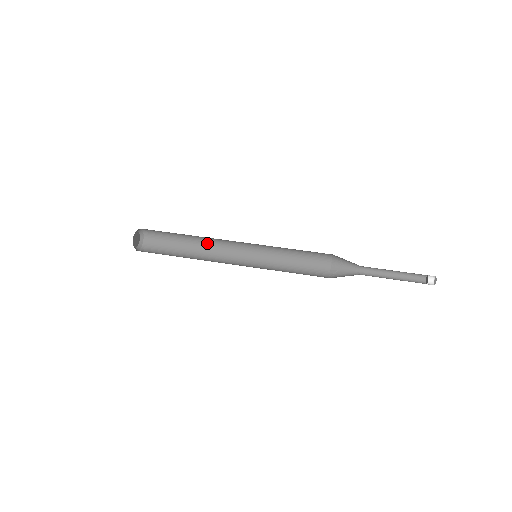
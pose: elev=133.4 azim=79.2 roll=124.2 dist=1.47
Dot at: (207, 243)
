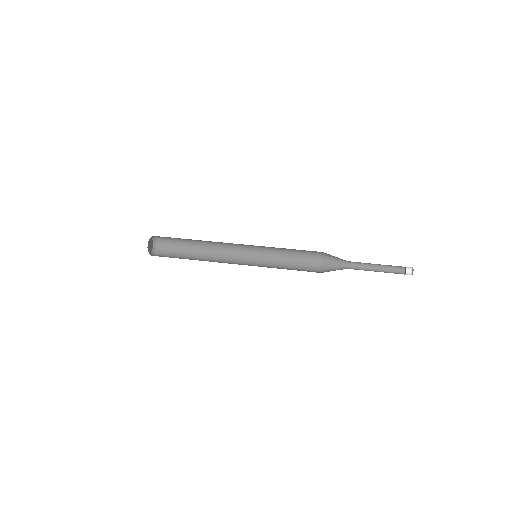
Dot at: (213, 247)
